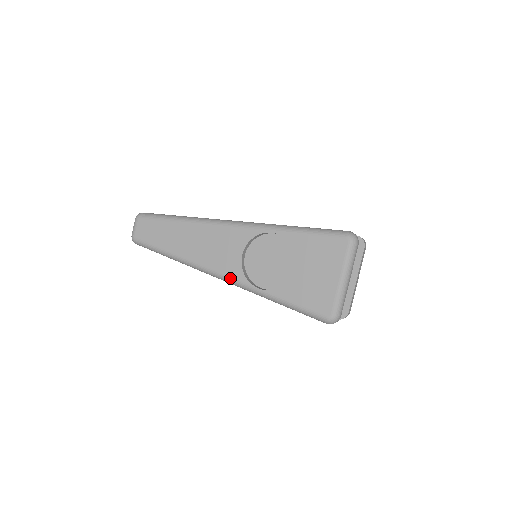
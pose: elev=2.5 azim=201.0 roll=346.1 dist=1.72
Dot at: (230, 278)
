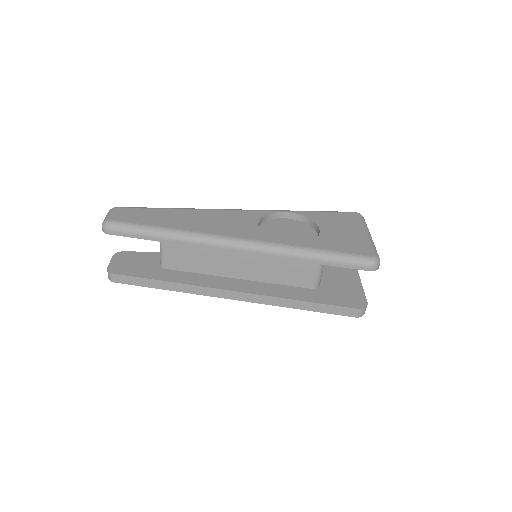
Dot at: (250, 240)
